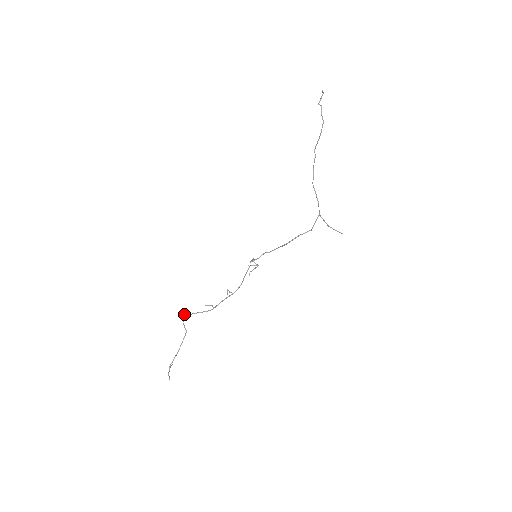
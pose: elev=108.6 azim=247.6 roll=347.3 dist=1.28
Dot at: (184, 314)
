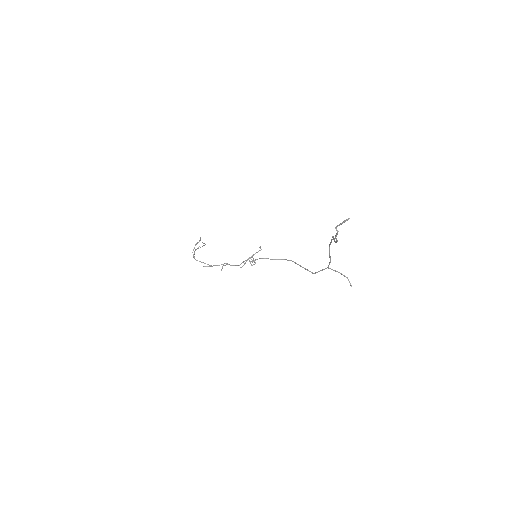
Dot at: occluded
